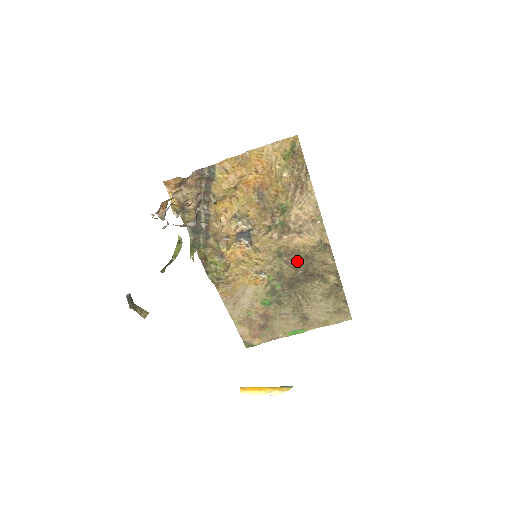
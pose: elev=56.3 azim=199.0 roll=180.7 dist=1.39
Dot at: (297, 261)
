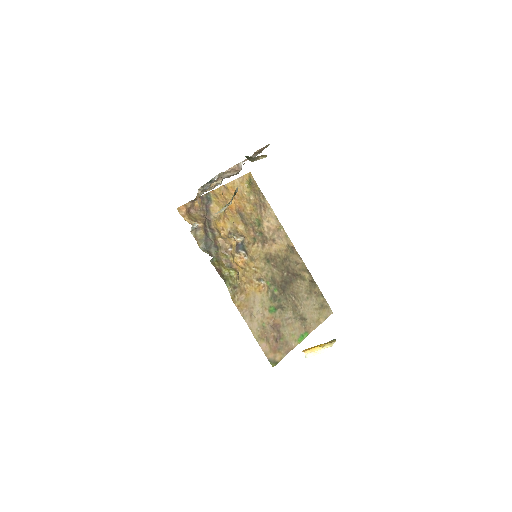
Dot at: (280, 265)
